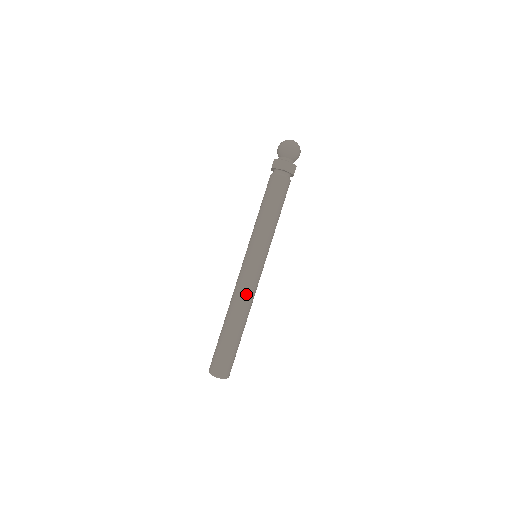
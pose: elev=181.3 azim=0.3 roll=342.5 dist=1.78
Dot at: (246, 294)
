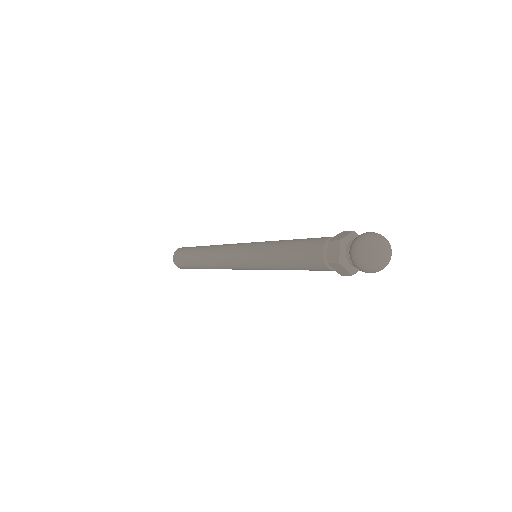
Dot at: (220, 264)
